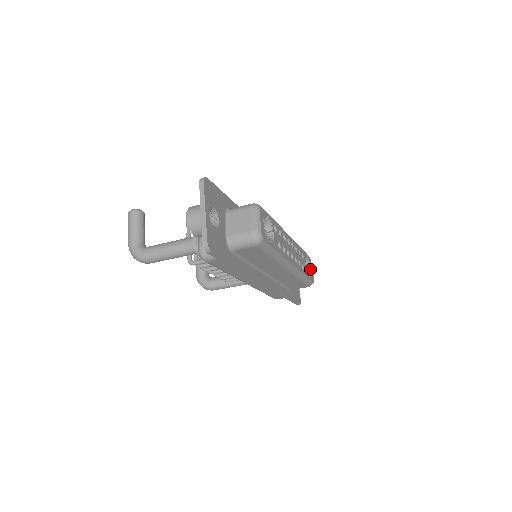
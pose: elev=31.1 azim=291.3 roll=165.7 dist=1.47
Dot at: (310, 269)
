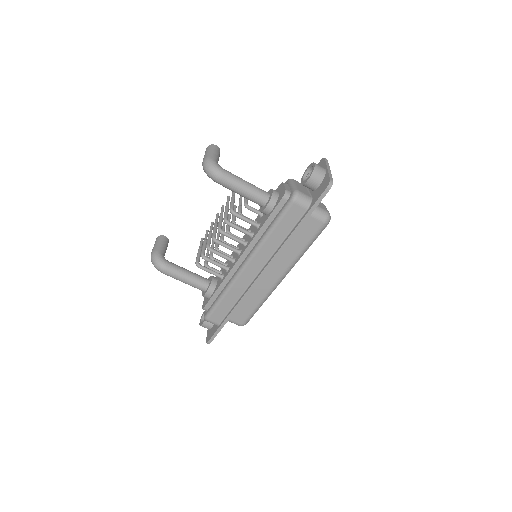
Dot at: occluded
